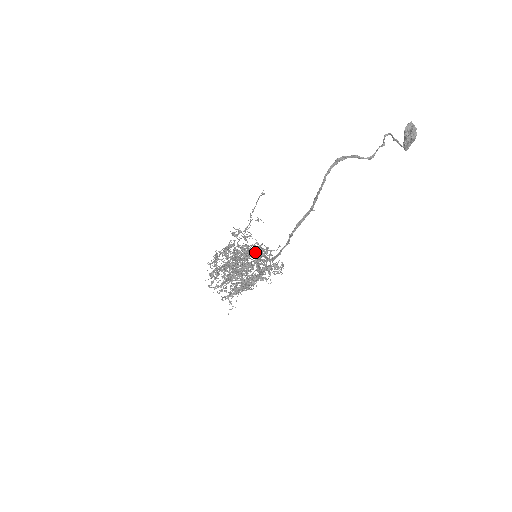
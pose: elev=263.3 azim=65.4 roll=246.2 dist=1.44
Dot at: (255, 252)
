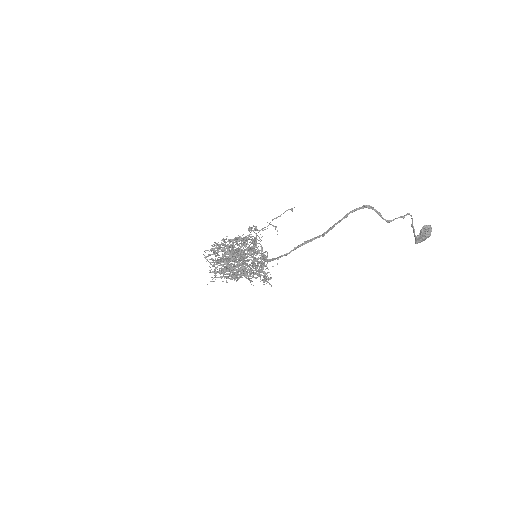
Dot at: (258, 250)
